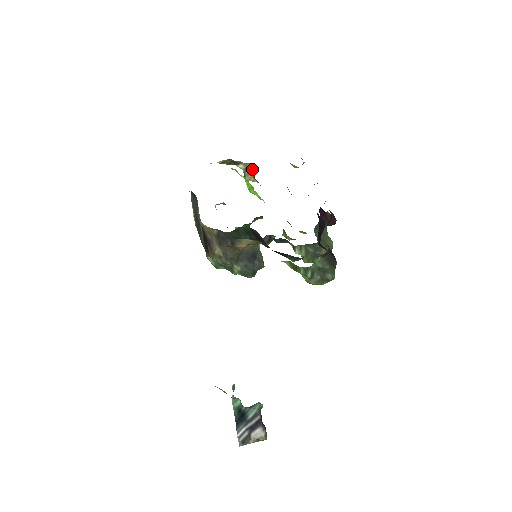
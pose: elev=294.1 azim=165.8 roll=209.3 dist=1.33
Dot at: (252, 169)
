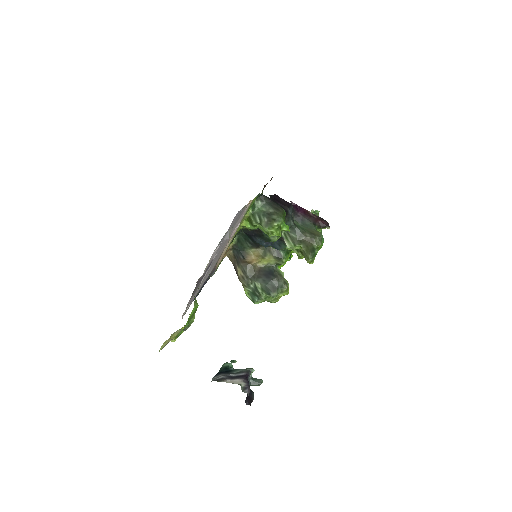
Dot at: occluded
